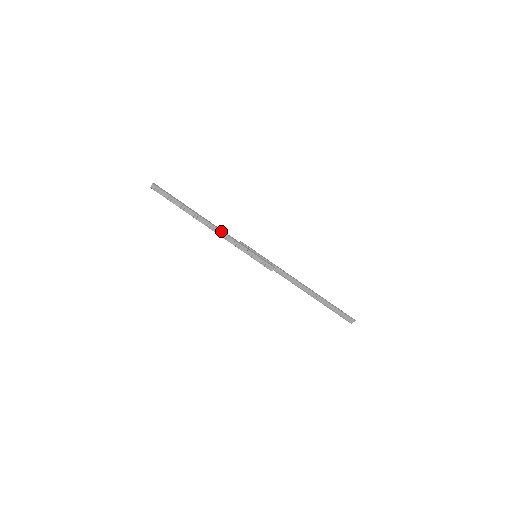
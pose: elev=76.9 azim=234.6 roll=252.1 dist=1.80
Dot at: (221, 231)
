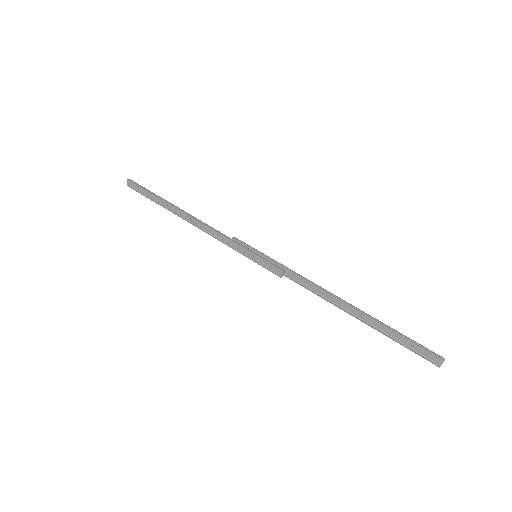
Dot at: (205, 225)
